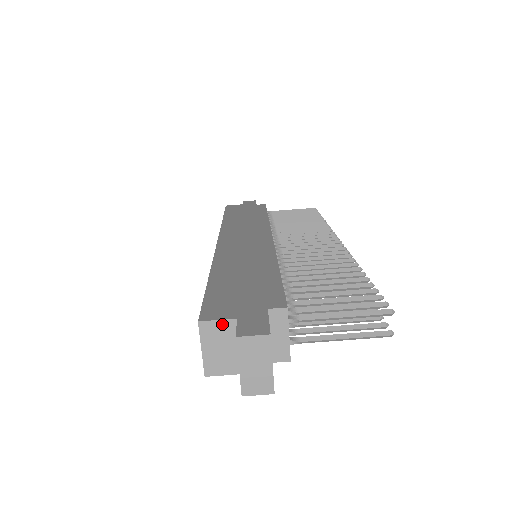
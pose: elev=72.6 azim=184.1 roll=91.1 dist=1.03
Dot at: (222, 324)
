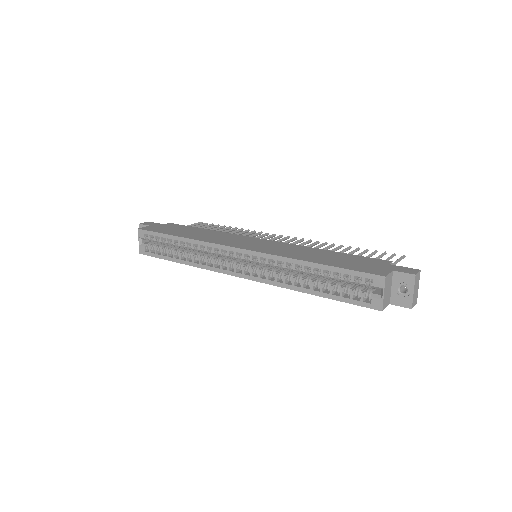
Dot at: (390, 275)
